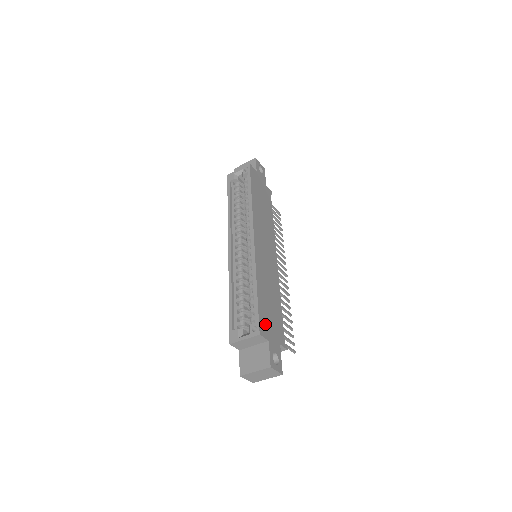
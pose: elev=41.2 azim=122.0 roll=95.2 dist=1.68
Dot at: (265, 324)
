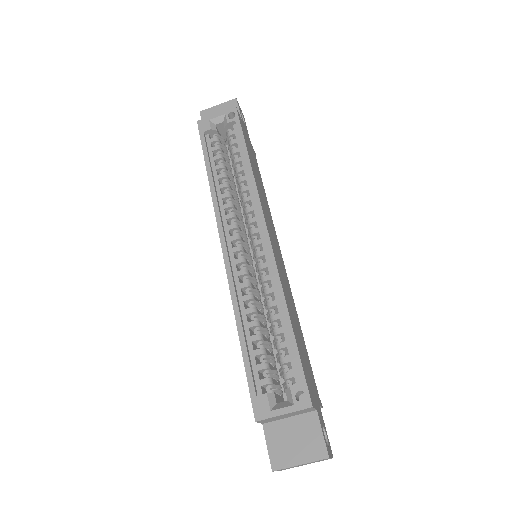
Dot at: (308, 382)
